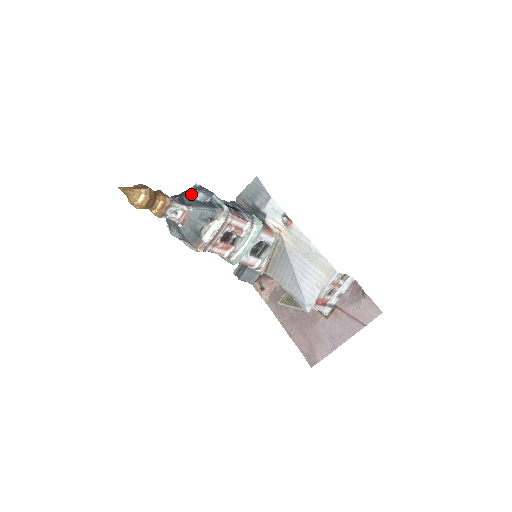
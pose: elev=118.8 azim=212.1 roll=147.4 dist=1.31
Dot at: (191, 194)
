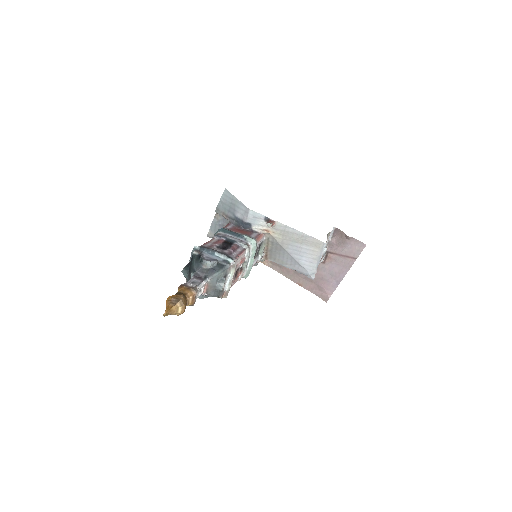
Dot at: (200, 265)
